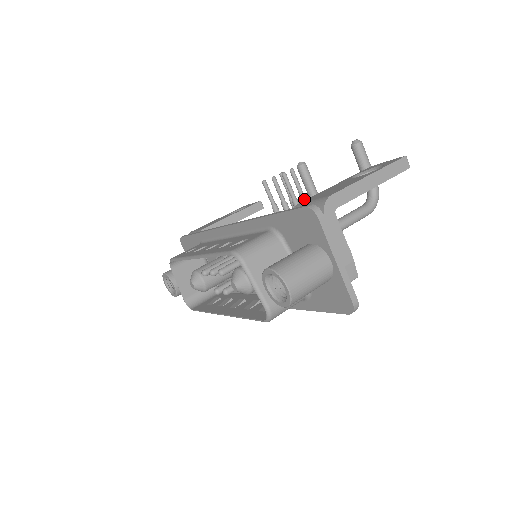
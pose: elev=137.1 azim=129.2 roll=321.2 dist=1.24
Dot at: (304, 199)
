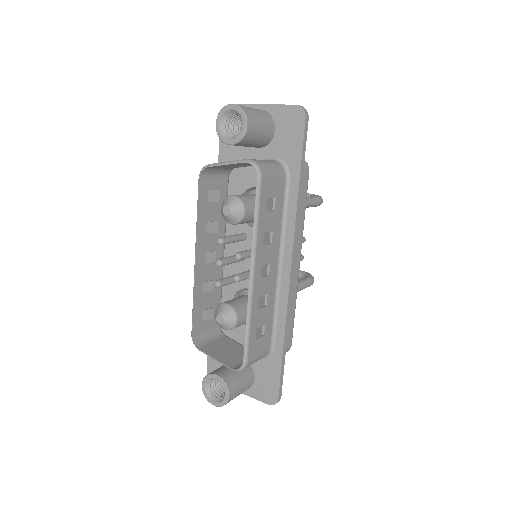
Dot at: occluded
